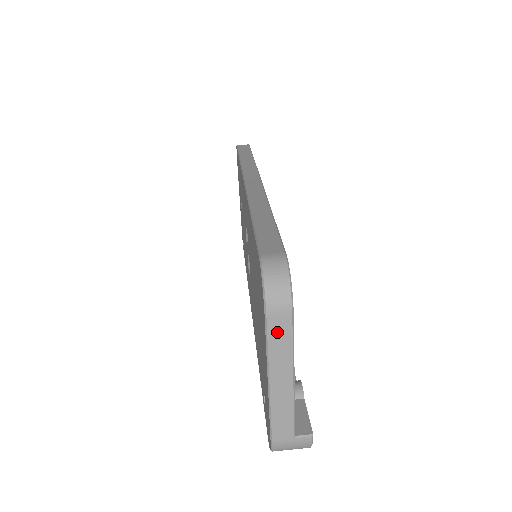
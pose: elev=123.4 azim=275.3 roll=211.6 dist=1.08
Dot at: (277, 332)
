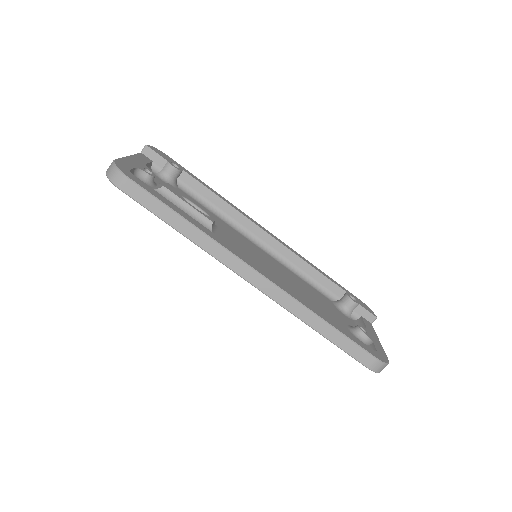
Dot at: occluded
